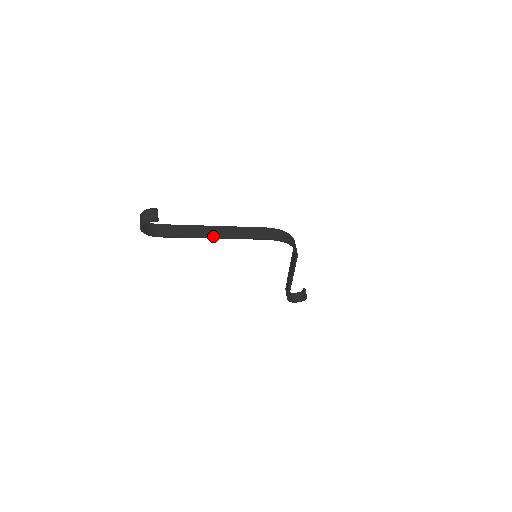
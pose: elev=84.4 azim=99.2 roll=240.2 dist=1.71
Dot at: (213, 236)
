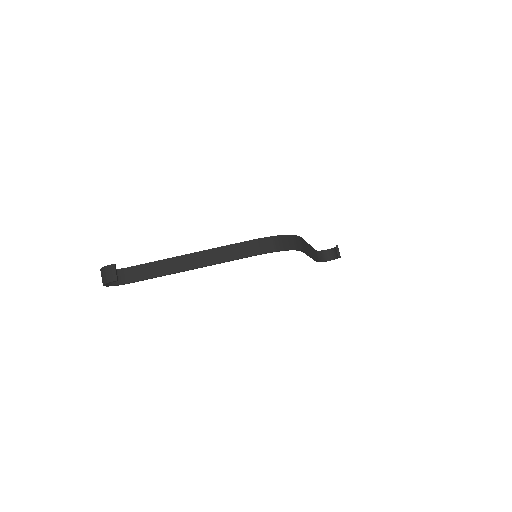
Dot at: (190, 268)
